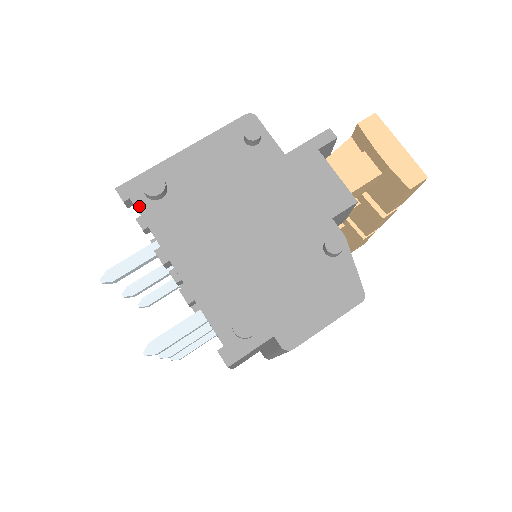
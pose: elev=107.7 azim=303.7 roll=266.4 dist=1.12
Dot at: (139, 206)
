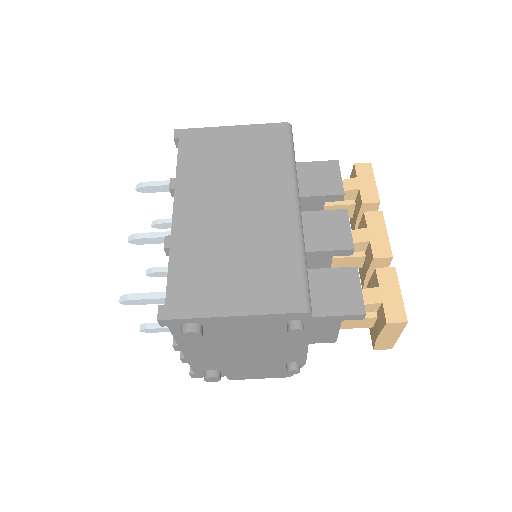
Dot at: (173, 331)
